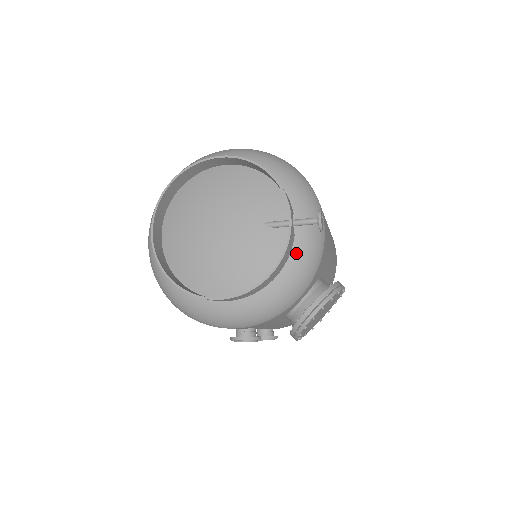
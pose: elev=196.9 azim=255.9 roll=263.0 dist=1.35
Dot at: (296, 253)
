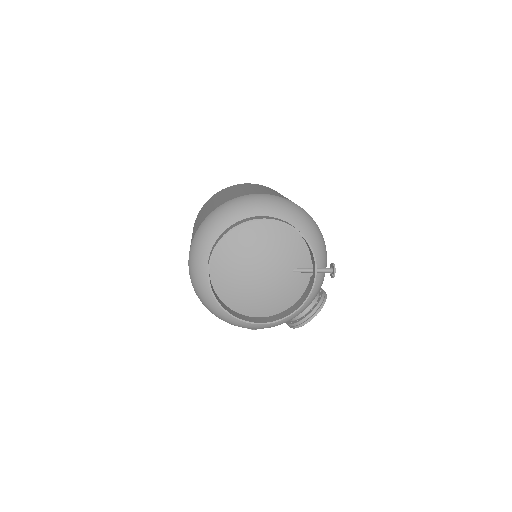
Dot at: occluded
